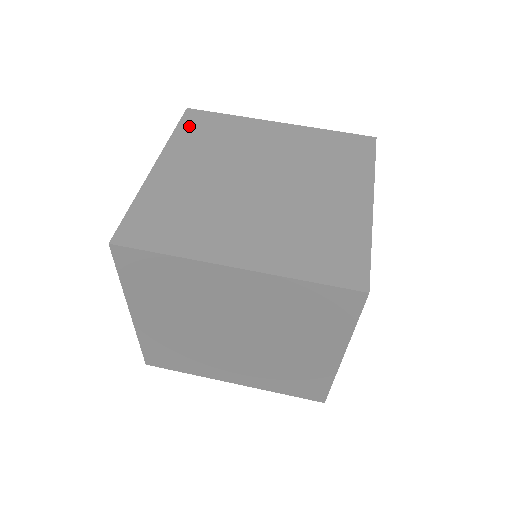
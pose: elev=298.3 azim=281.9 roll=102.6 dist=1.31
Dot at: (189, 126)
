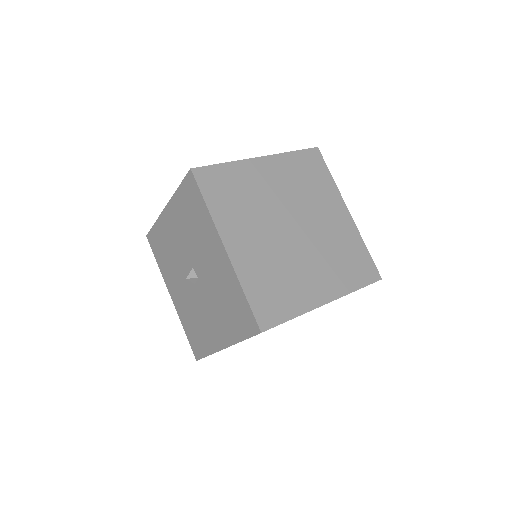
Dot at: occluded
